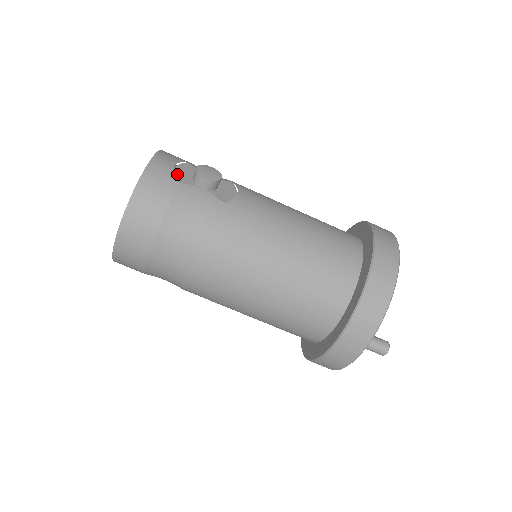
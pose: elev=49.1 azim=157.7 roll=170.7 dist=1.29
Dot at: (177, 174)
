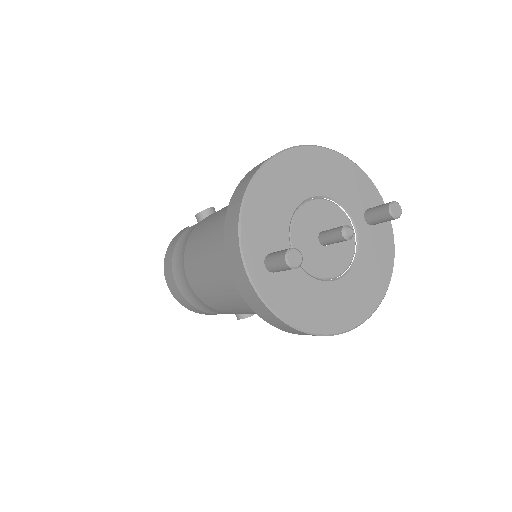
Dot at: occluded
